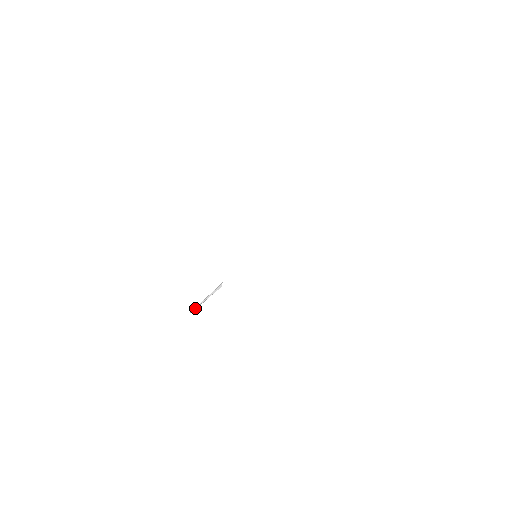
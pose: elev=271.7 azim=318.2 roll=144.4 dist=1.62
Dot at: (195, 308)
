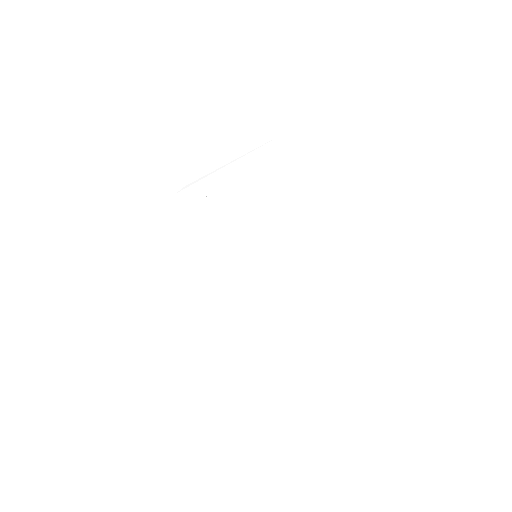
Dot at: (182, 197)
